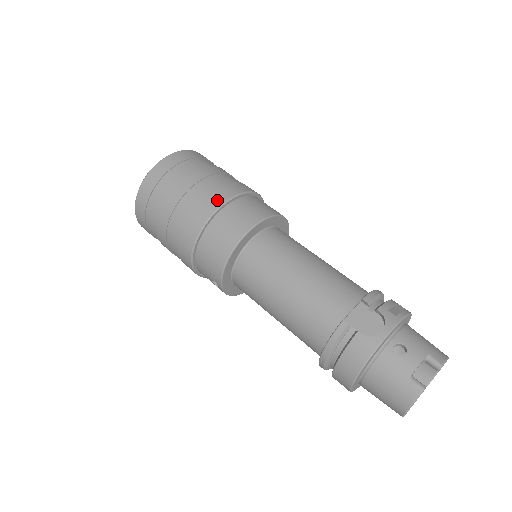
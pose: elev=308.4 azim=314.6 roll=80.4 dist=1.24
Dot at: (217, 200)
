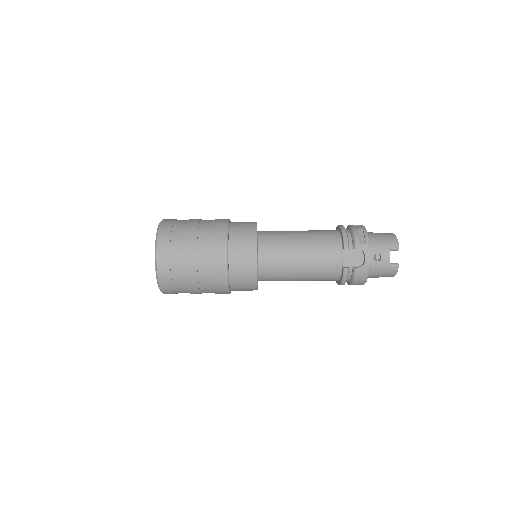
Dot at: (222, 259)
